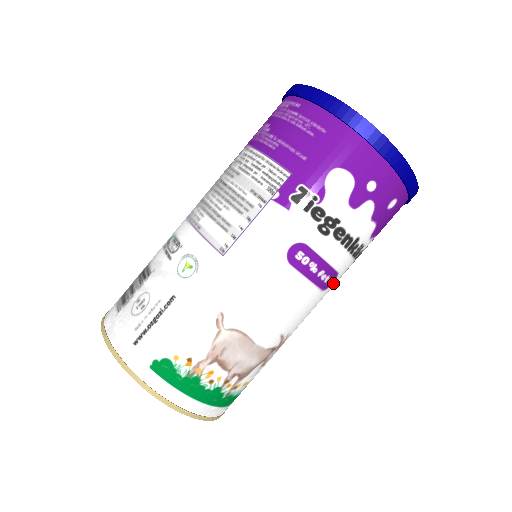
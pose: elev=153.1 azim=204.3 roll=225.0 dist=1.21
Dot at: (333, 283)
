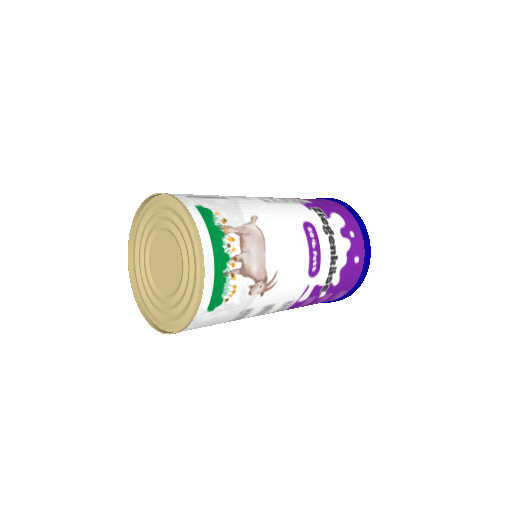
Dot at: (312, 279)
